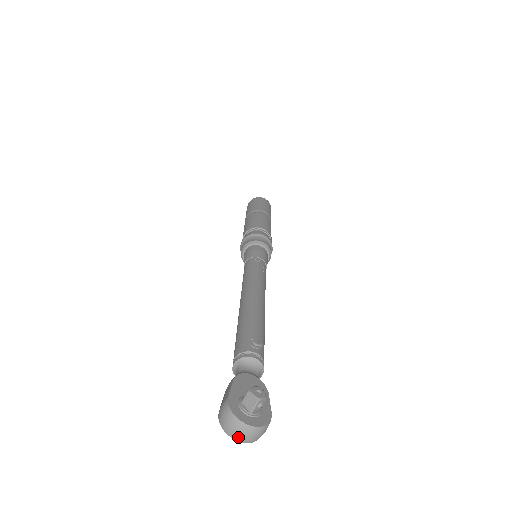
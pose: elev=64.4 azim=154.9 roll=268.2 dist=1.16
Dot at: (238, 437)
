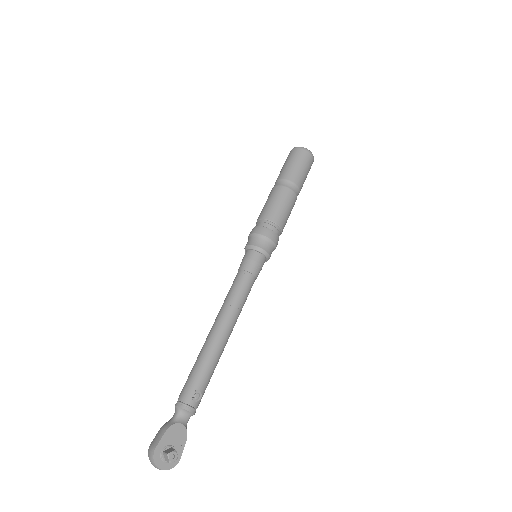
Dot at: (155, 467)
